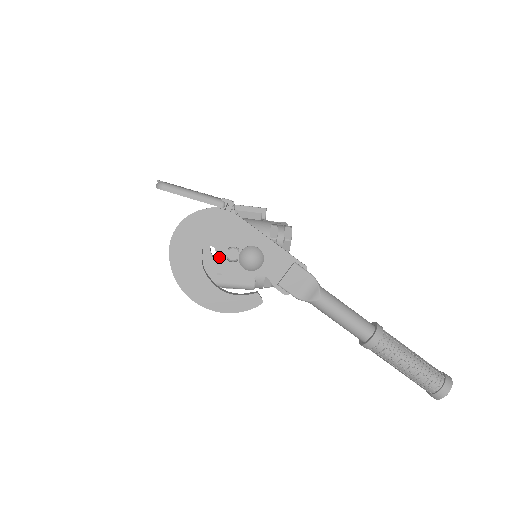
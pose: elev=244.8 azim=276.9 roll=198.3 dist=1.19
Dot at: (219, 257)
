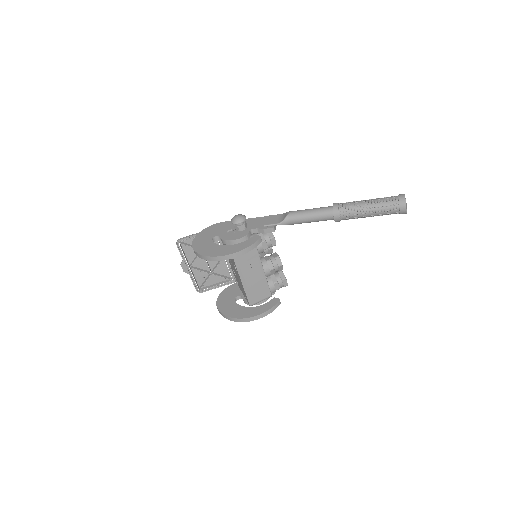
Dot at: (223, 237)
